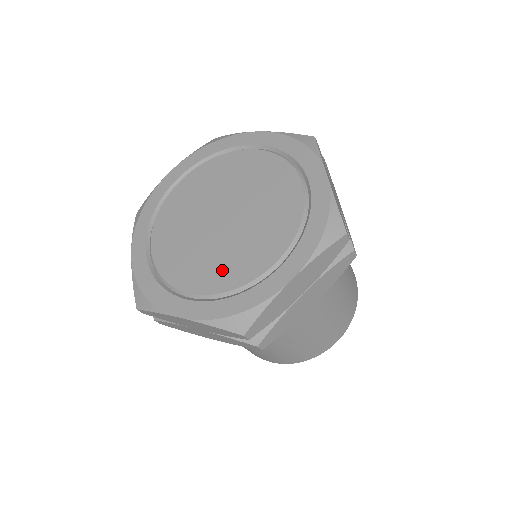
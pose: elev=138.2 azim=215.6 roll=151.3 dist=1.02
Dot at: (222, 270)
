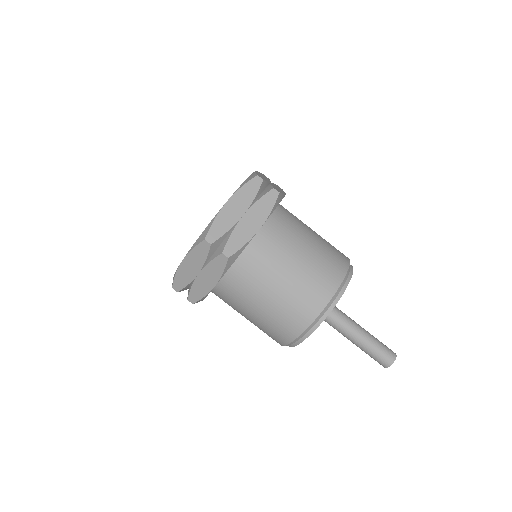
Dot at: occluded
